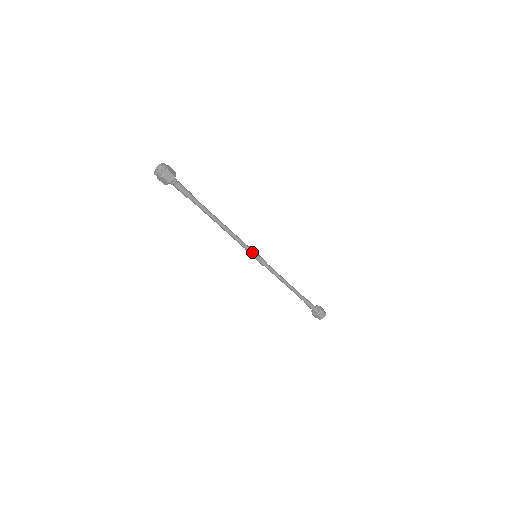
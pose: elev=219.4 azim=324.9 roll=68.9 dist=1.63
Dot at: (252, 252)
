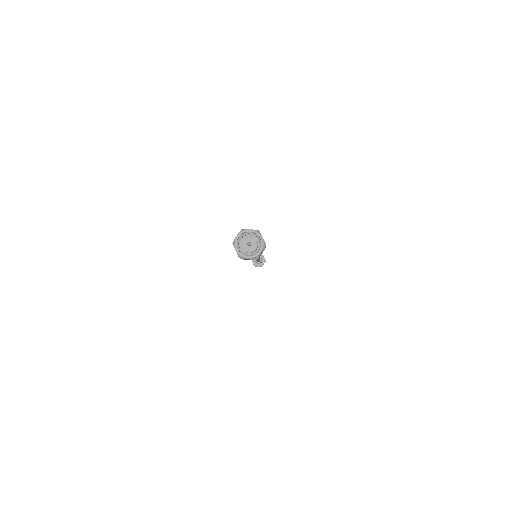
Dot at: (259, 257)
